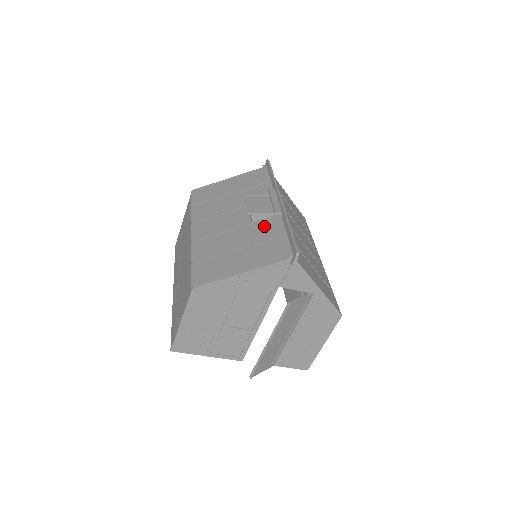
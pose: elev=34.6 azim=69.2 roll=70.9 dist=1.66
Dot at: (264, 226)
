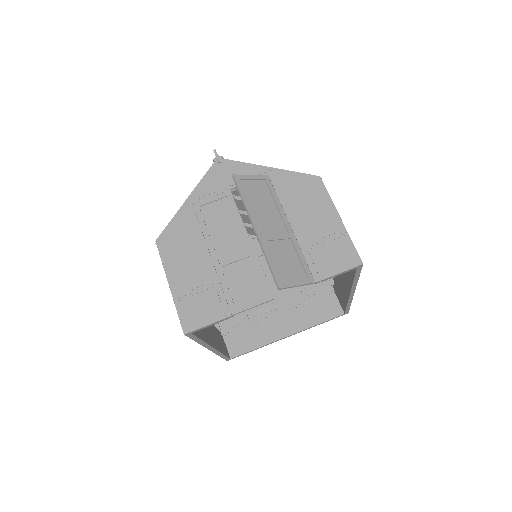
Dot at: occluded
